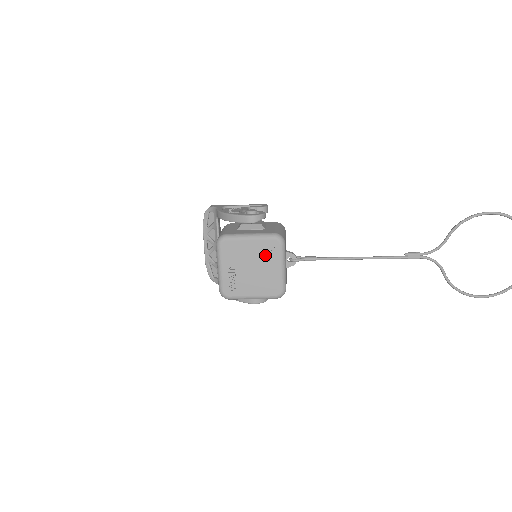
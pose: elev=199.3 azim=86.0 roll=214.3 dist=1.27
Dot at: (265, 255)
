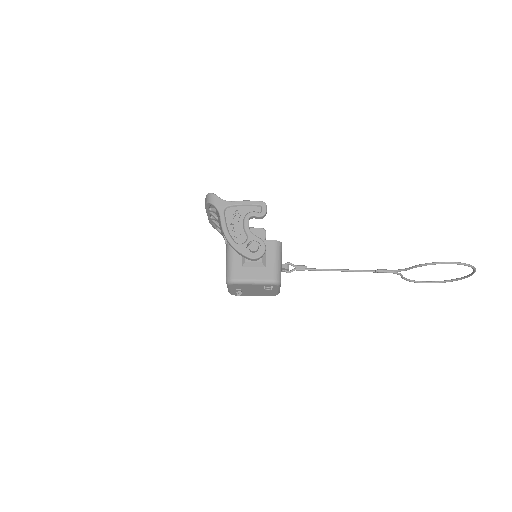
Dot at: (265, 288)
